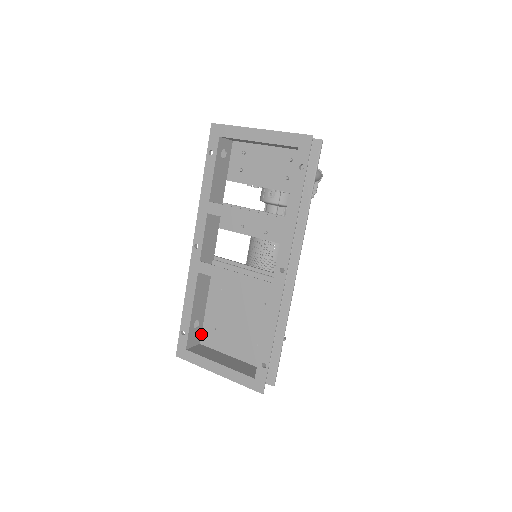
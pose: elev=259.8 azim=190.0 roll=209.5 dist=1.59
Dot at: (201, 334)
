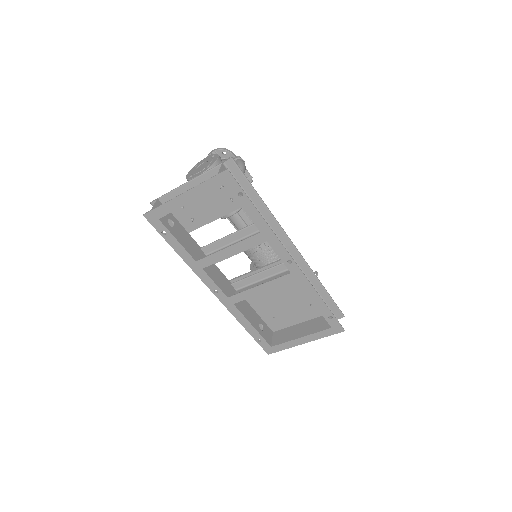
Dot at: (268, 327)
